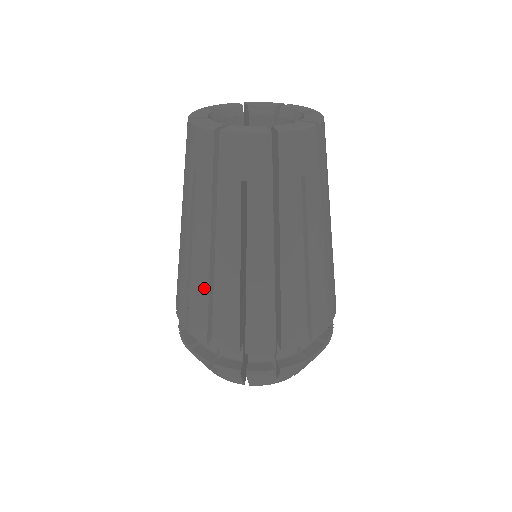
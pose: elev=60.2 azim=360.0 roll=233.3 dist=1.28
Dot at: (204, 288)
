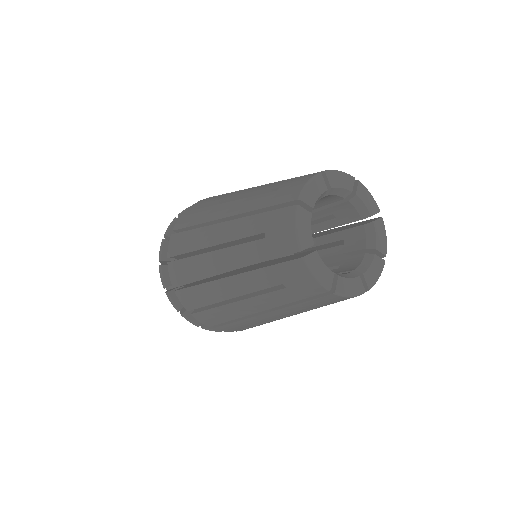
Dot at: (233, 317)
